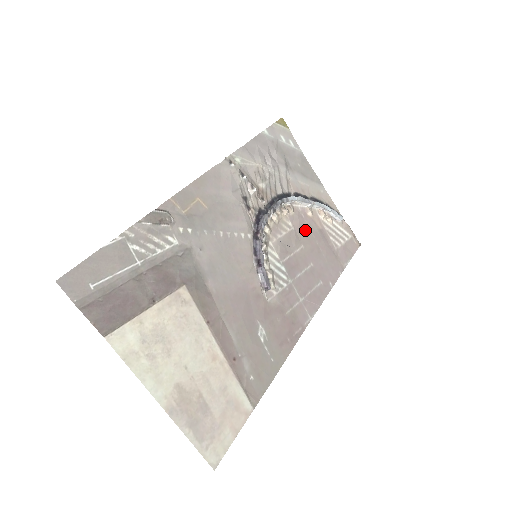
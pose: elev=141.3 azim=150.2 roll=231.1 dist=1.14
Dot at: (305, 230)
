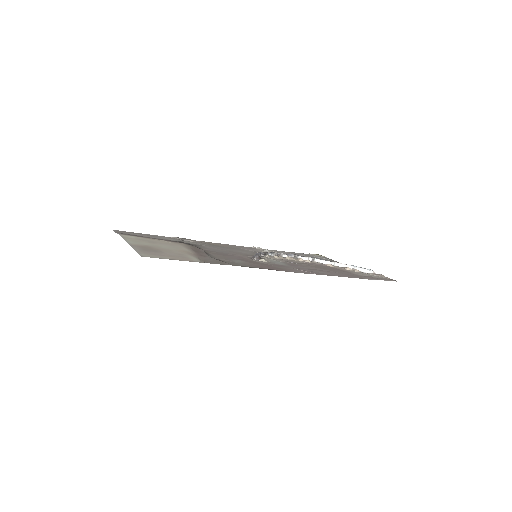
Dot at: (320, 266)
